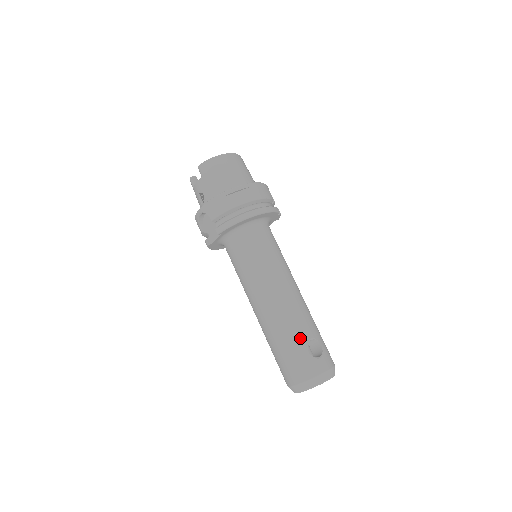
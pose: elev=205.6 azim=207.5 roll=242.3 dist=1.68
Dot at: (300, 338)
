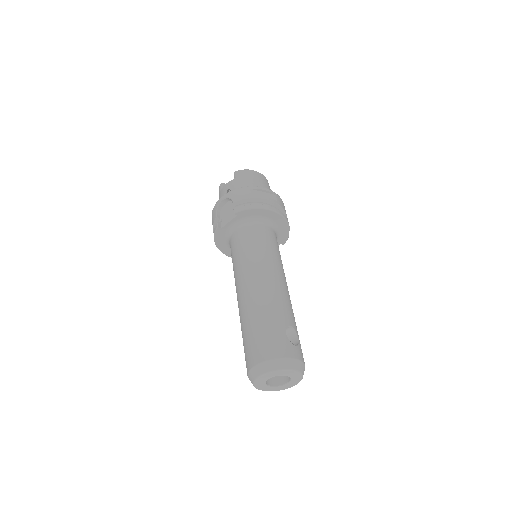
Dot at: (281, 319)
